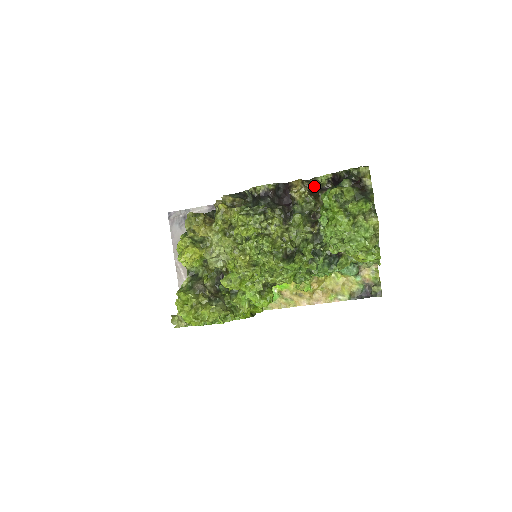
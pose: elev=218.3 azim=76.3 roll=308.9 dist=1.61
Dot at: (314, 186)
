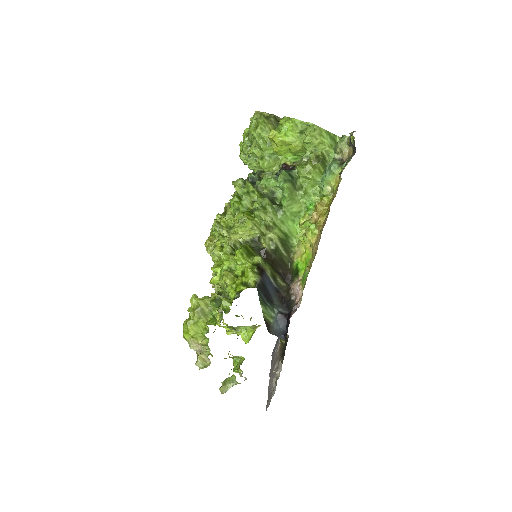
Dot at: occluded
